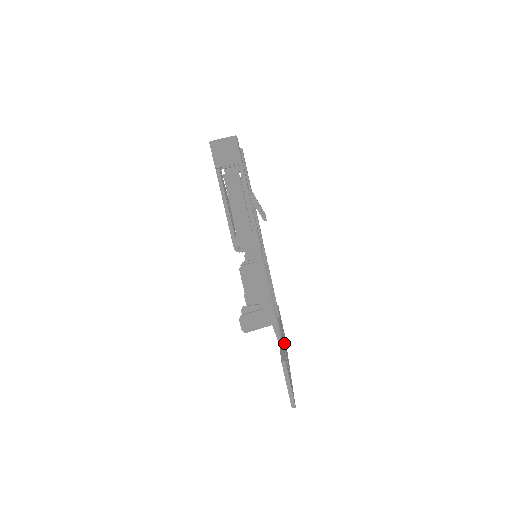
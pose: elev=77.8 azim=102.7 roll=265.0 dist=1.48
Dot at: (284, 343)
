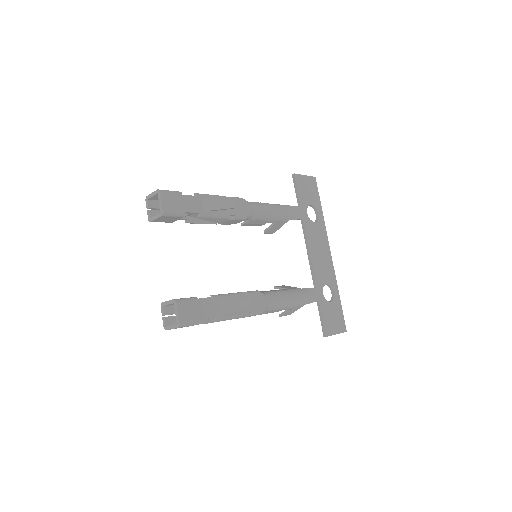
Dot at: (318, 258)
